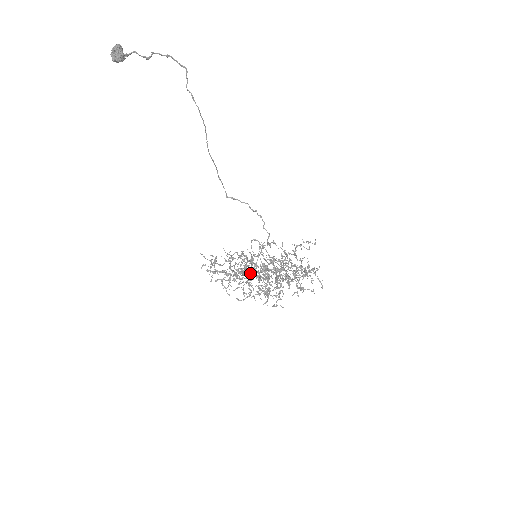
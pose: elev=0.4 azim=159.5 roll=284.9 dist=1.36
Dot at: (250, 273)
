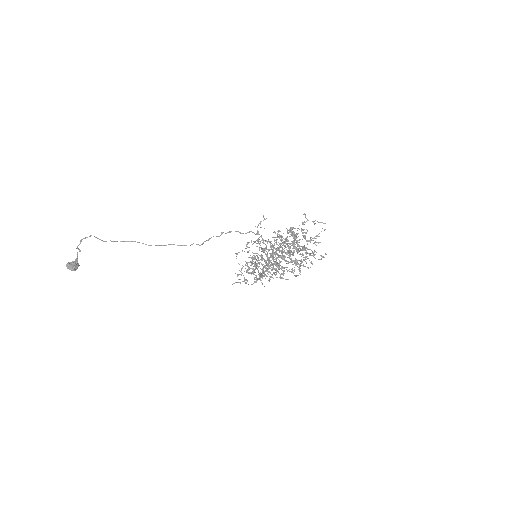
Dot at: occluded
